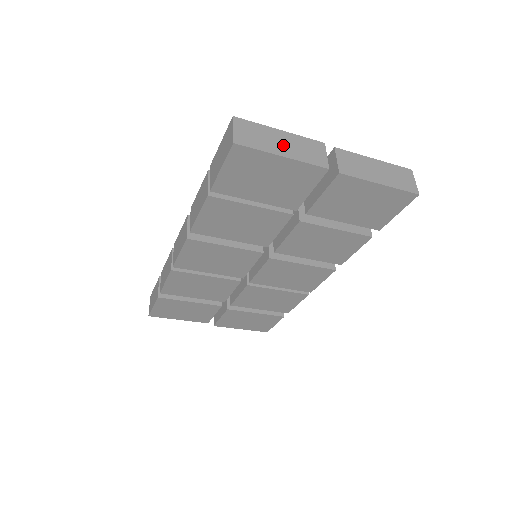
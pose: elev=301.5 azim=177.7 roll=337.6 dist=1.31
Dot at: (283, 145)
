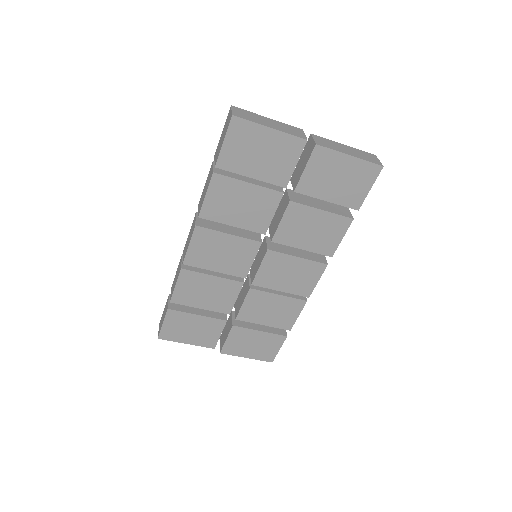
Dot at: (270, 123)
